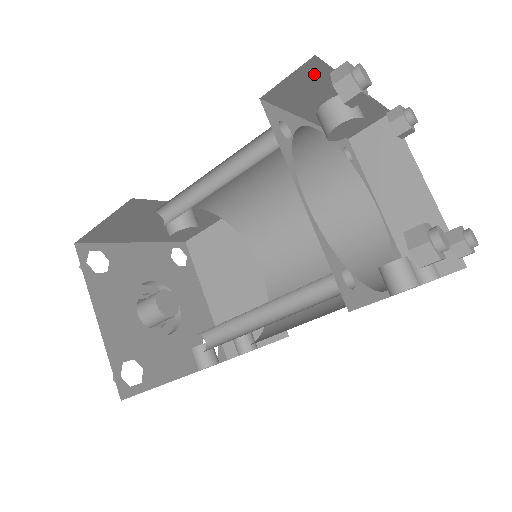
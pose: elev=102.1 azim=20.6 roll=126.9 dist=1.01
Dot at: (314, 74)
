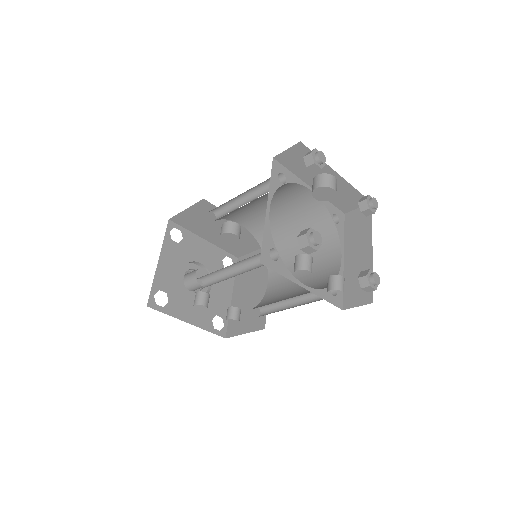
Dot at: (303, 153)
